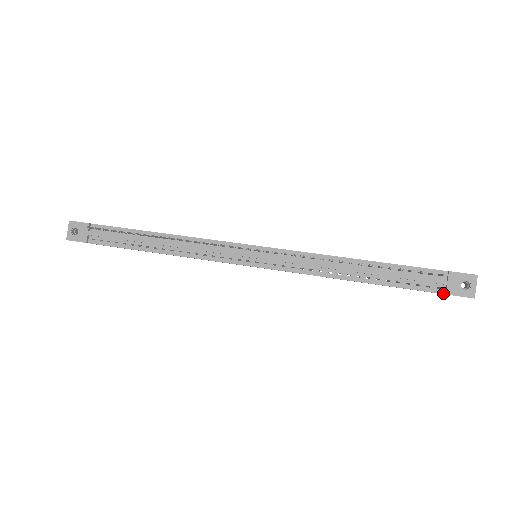
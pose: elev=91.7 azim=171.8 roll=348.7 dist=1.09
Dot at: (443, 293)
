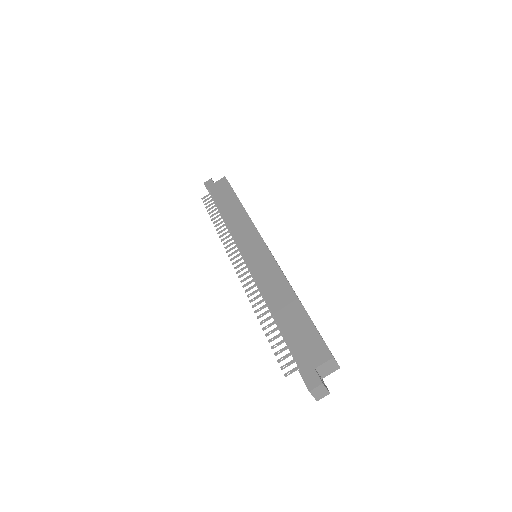
Dot at: occluded
